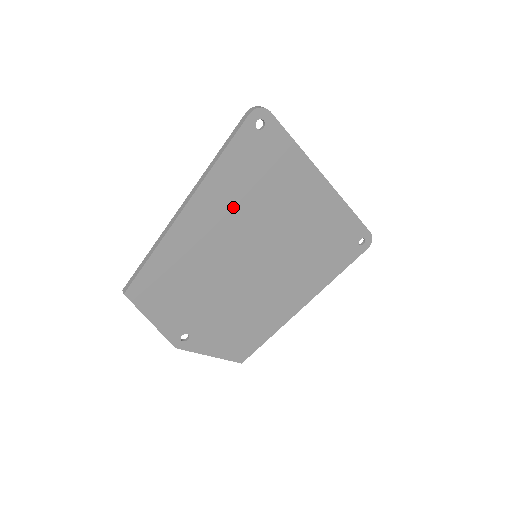
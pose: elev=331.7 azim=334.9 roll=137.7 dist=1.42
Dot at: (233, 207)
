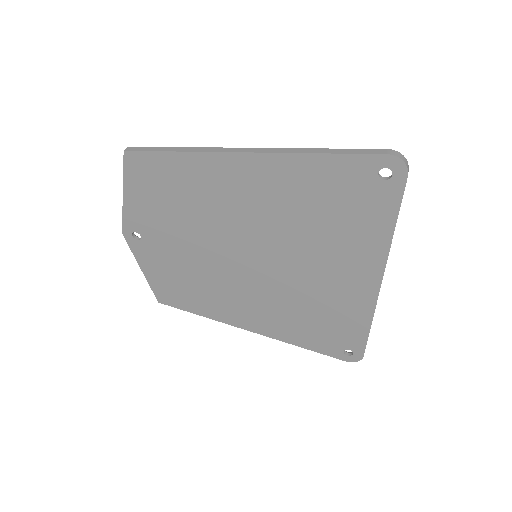
Dot at: (281, 202)
